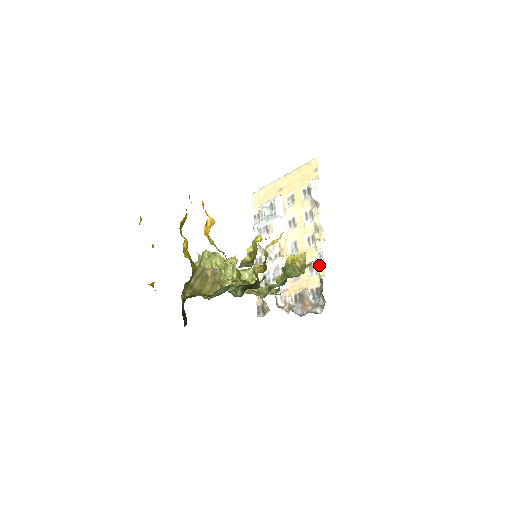
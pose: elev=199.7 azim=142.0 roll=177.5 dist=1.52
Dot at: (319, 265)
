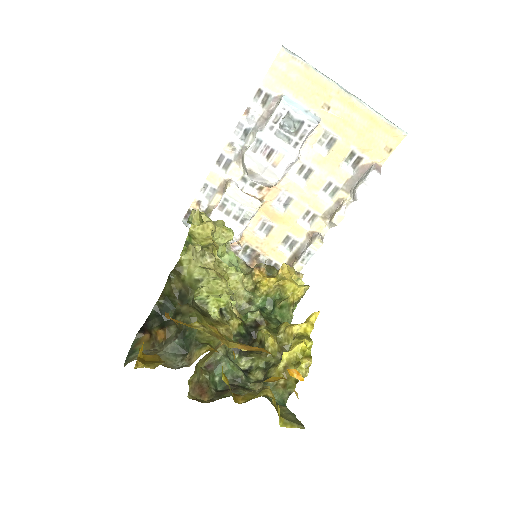
Dot at: (300, 261)
